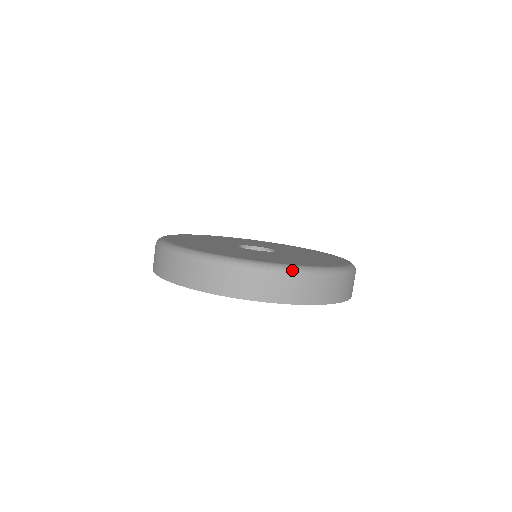
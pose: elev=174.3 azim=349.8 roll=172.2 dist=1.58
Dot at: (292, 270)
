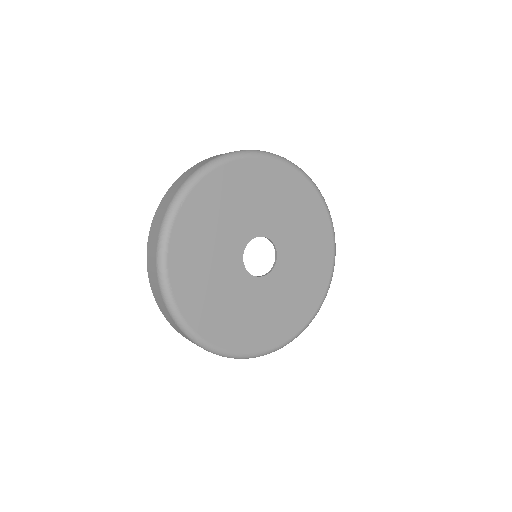
Dot at: (200, 345)
